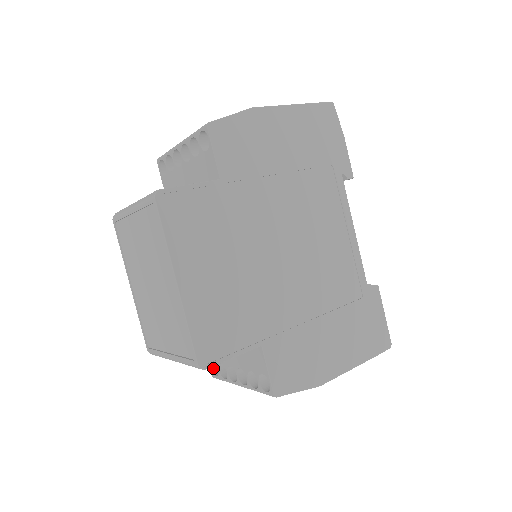
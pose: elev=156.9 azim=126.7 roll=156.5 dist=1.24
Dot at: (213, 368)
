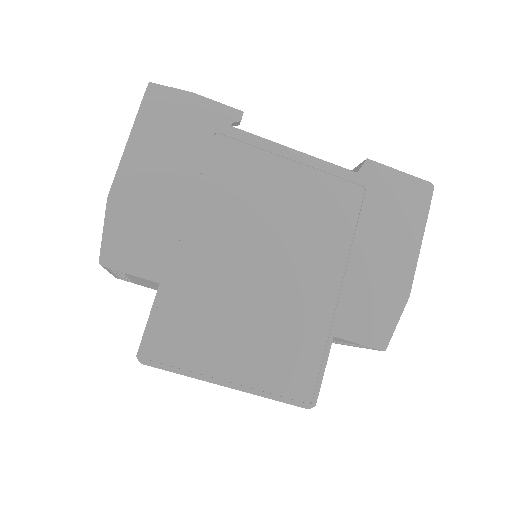
Dot at: occluded
